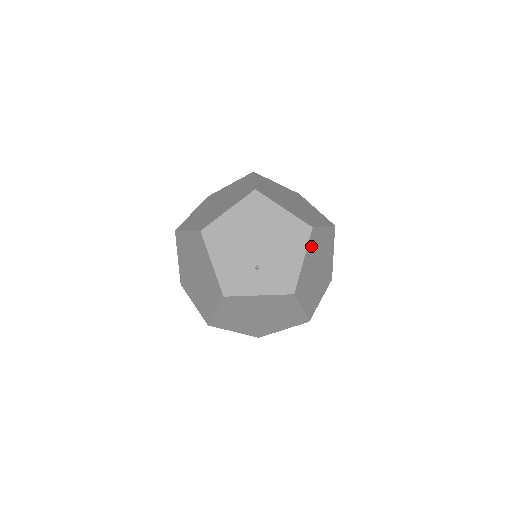
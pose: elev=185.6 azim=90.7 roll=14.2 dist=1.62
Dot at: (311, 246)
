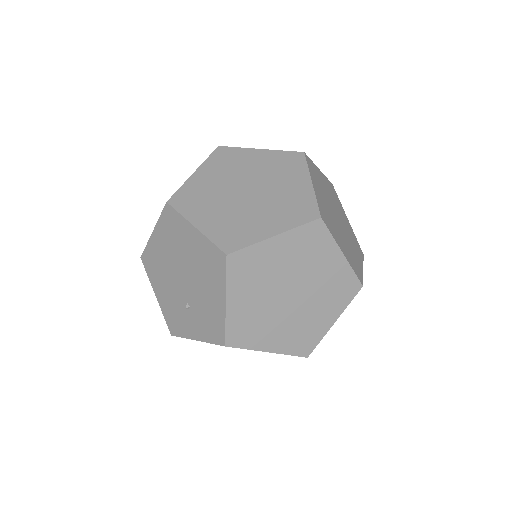
Dot at: (241, 277)
